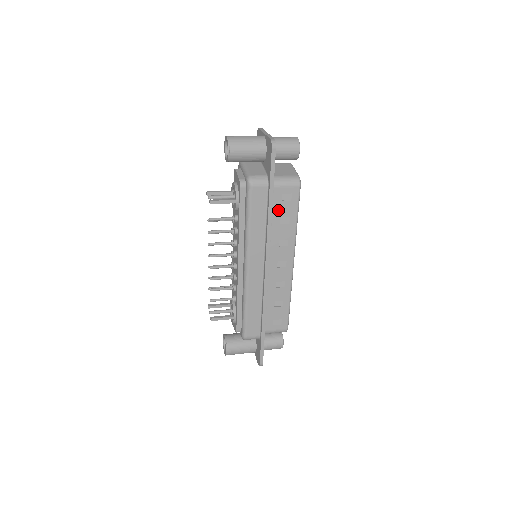
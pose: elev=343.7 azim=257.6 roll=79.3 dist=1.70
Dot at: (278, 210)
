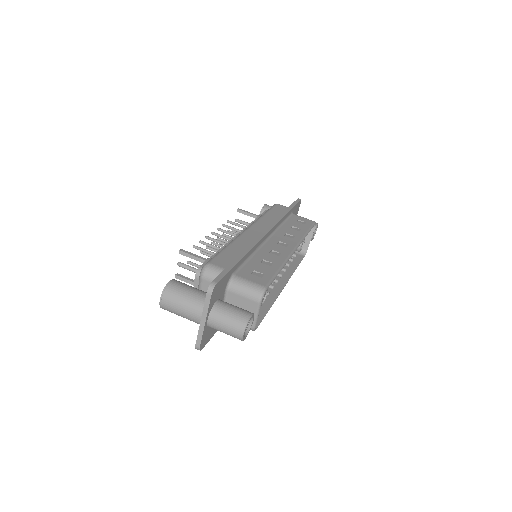
Dot at: occluded
